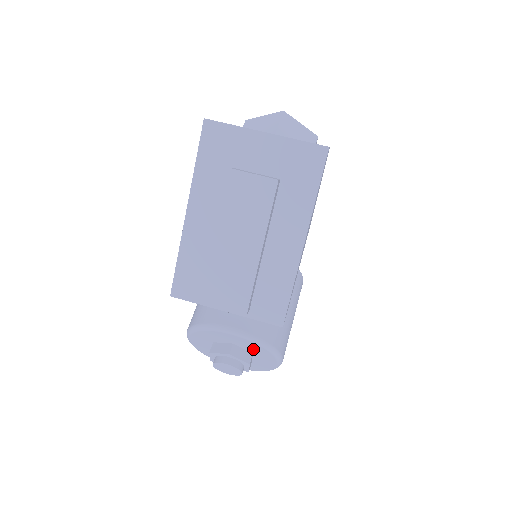
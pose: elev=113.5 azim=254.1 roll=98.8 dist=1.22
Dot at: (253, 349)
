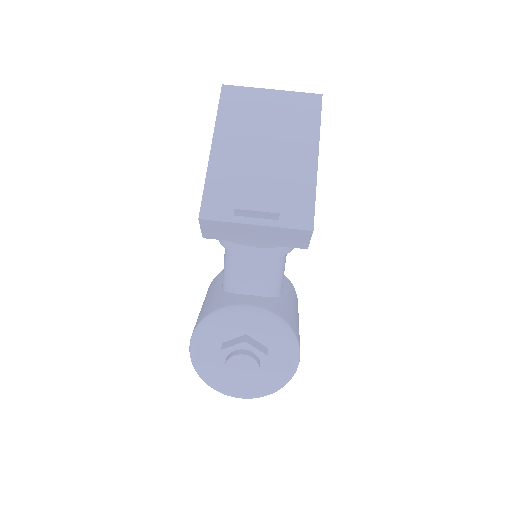
Dot at: (269, 337)
